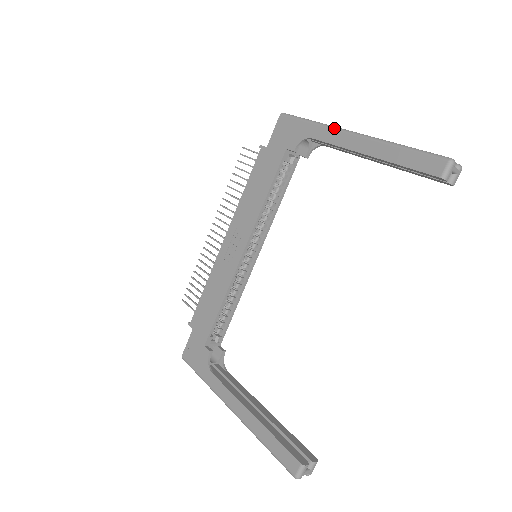
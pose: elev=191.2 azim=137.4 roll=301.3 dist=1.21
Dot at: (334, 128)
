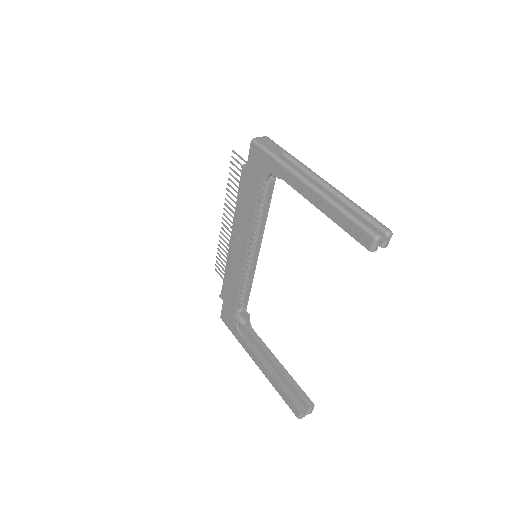
Dot at: (292, 173)
